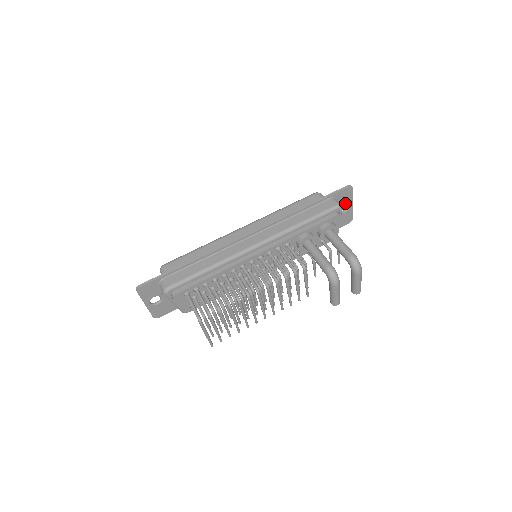
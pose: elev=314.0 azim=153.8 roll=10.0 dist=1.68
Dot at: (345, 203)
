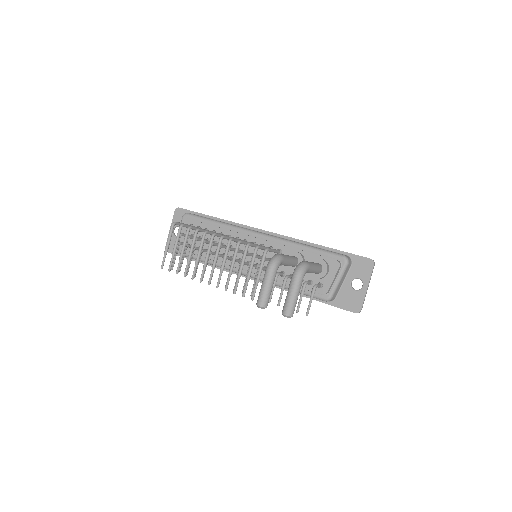
Dot at: (359, 277)
